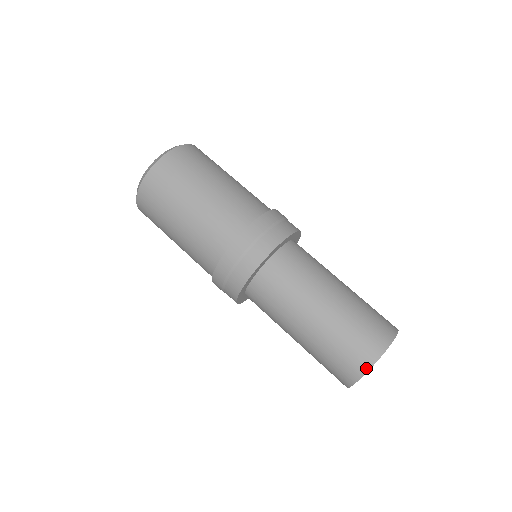
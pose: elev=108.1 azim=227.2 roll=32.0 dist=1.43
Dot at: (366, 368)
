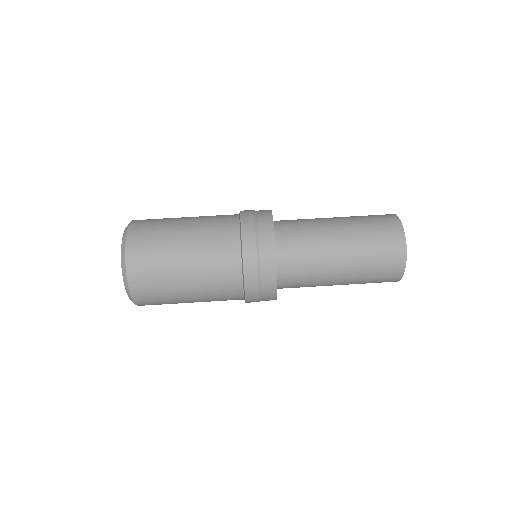
Dot at: (403, 262)
